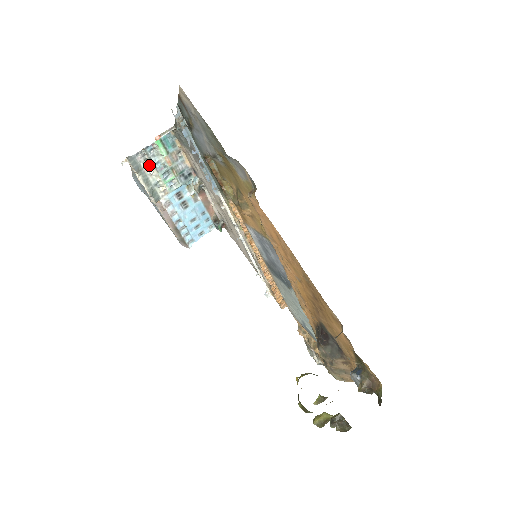
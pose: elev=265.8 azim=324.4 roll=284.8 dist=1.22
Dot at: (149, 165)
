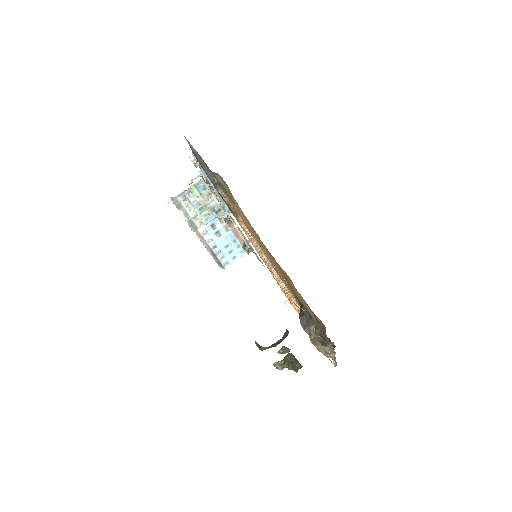
Dot at: (188, 204)
